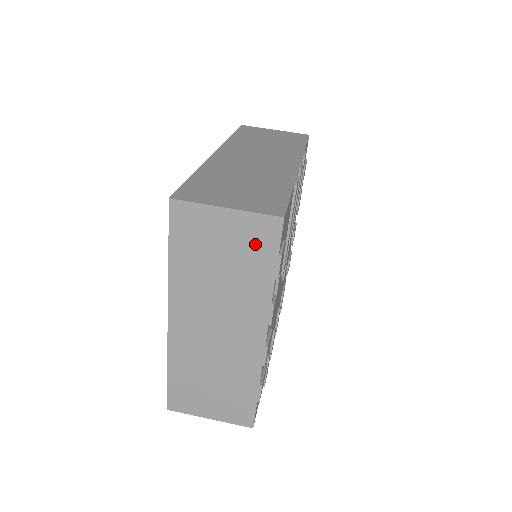
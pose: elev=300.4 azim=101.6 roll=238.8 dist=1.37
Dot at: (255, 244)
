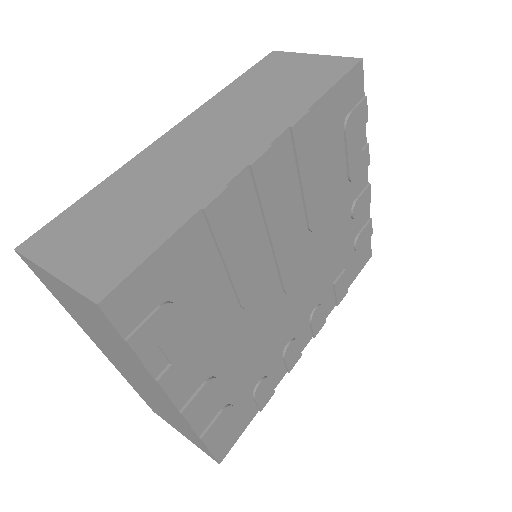
Dot at: (99, 319)
